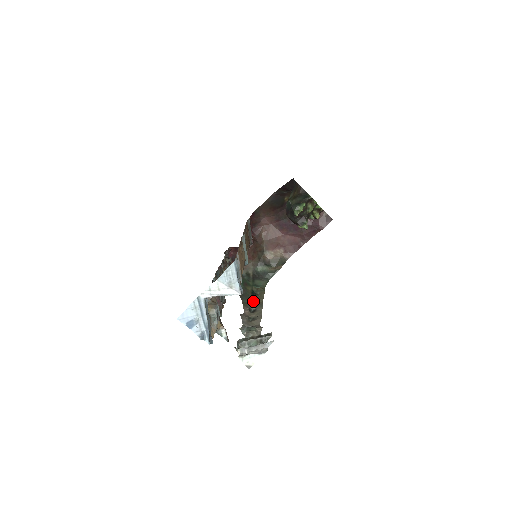
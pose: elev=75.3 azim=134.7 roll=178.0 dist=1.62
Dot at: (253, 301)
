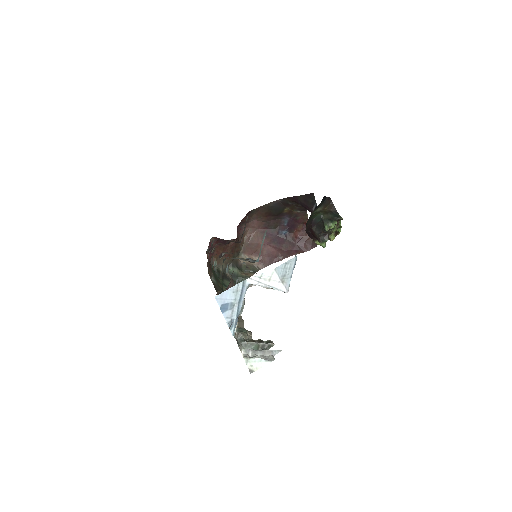
Dot at: occluded
